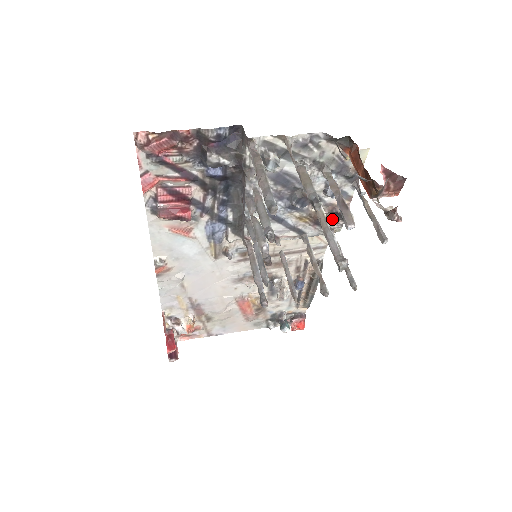
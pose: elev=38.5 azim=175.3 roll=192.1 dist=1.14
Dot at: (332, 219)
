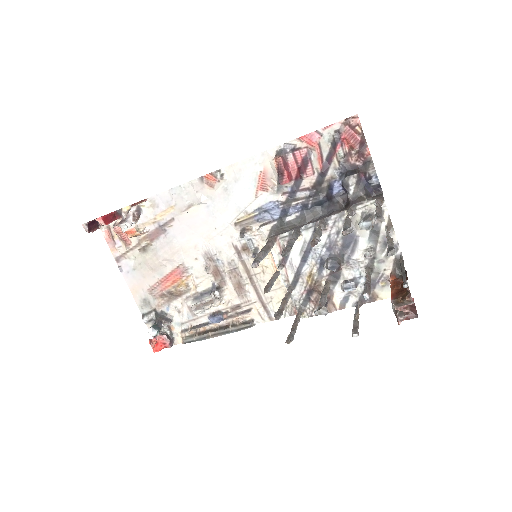
Dot at: (317, 303)
